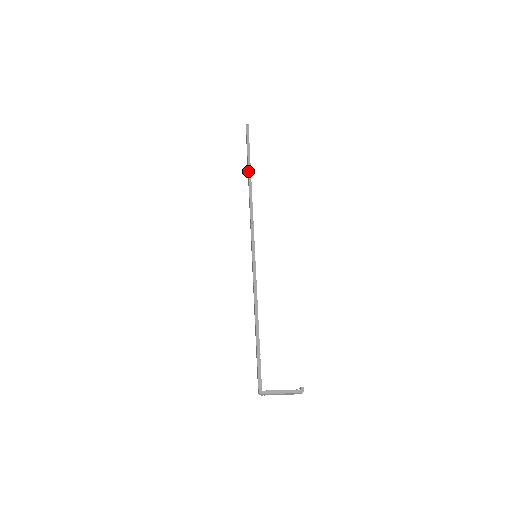
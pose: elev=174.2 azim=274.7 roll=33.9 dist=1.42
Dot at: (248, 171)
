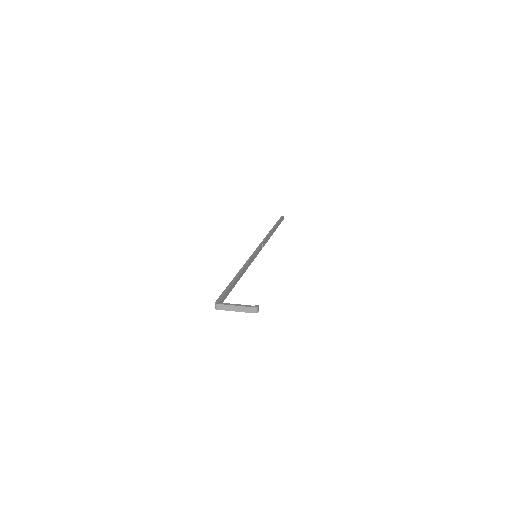
Dot at: (272, 228)
